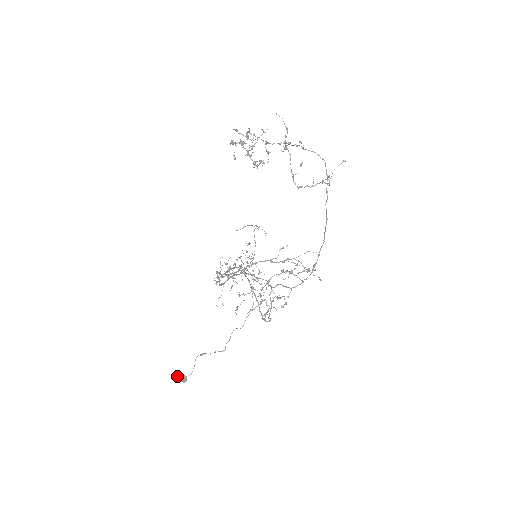
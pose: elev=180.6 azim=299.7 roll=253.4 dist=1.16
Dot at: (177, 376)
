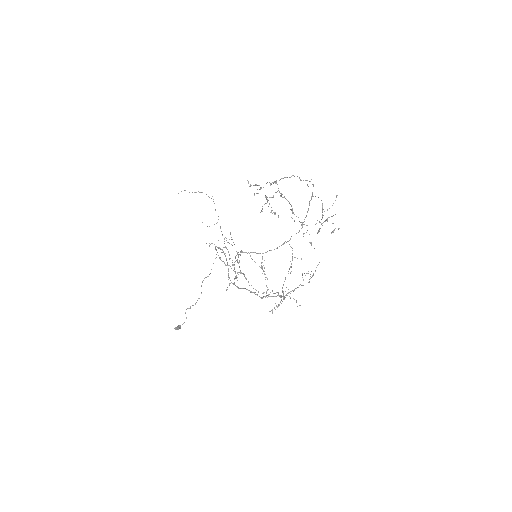
Dot at: (175, 329)
